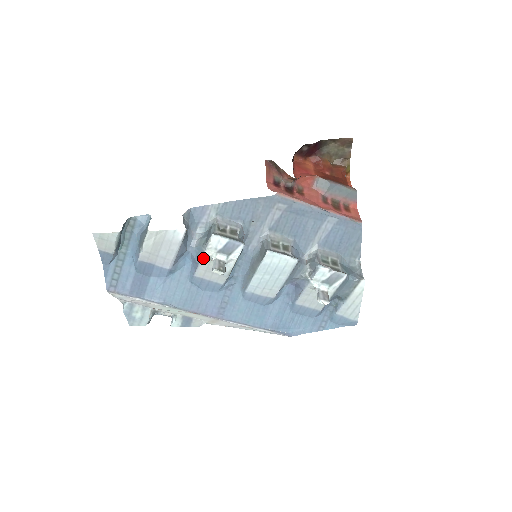
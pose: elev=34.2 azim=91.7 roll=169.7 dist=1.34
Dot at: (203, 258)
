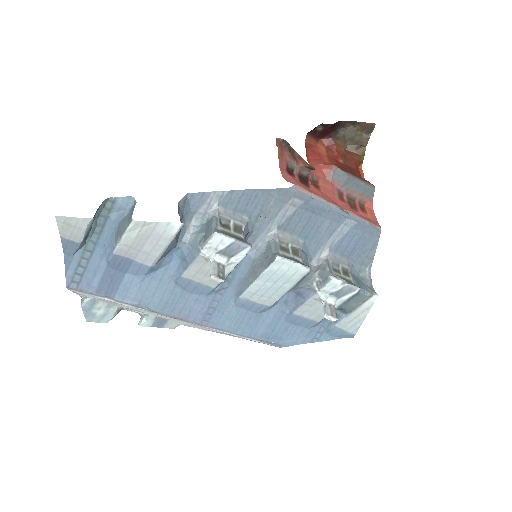
Dot at: (197, 258)
